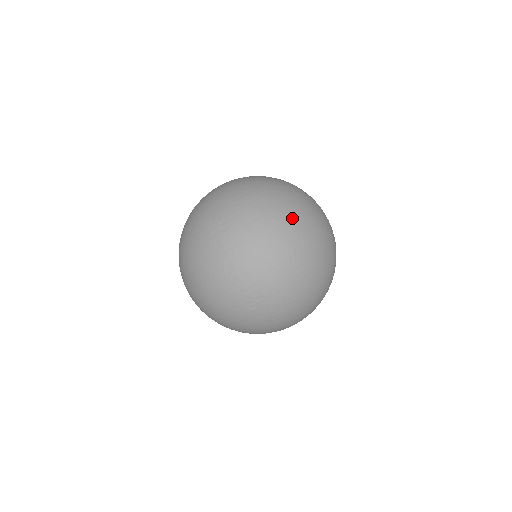
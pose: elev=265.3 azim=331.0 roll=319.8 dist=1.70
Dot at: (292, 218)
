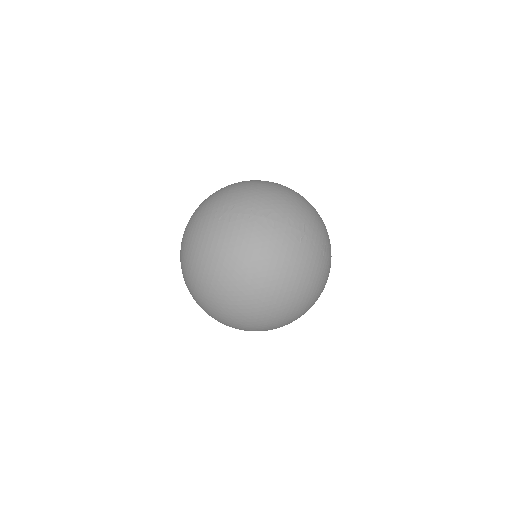
Dot at: occluded
